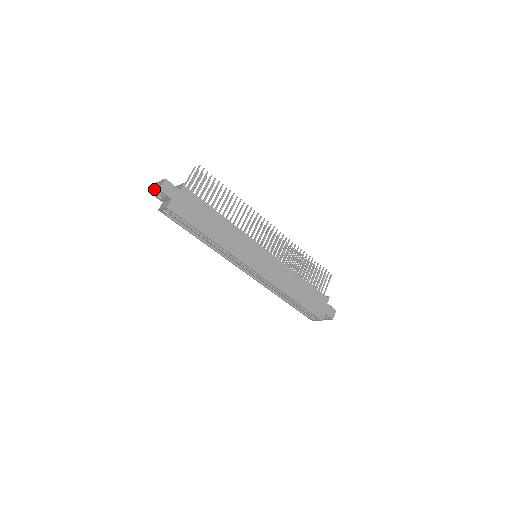
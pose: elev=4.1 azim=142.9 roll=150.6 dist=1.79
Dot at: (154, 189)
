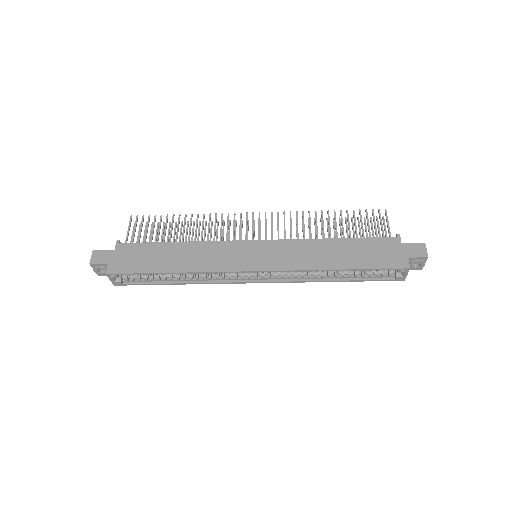
Dot at: occluded
